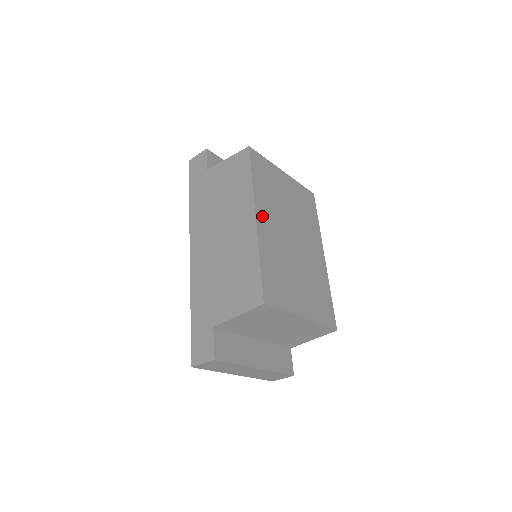
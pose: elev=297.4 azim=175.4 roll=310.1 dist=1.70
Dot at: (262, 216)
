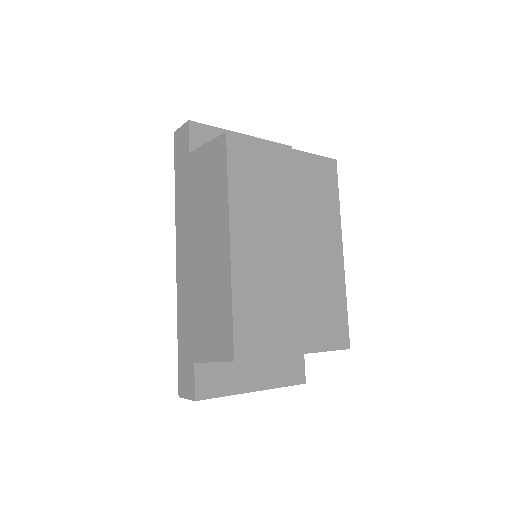
Dot at: (241, 236)
